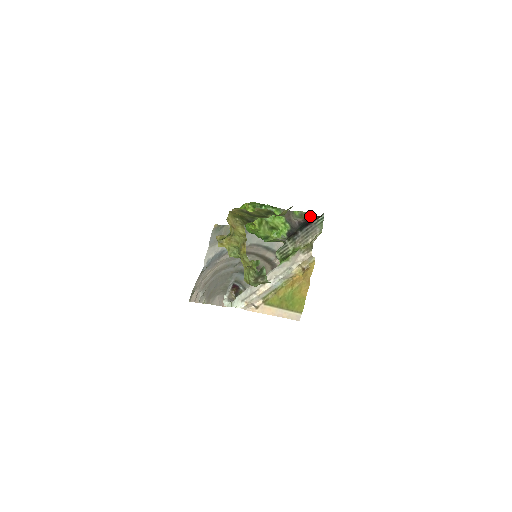
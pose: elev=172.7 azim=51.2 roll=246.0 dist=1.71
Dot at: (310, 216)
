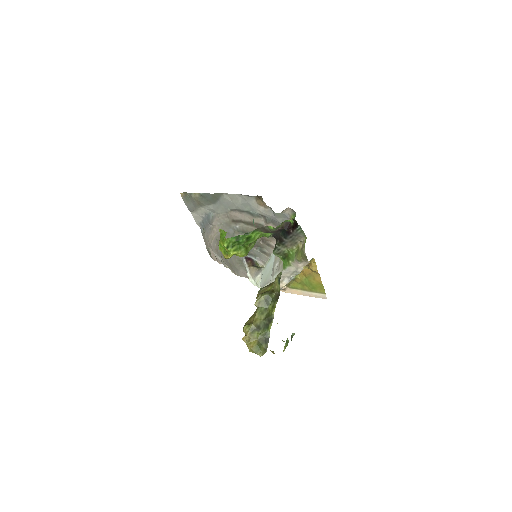
Dot at: (285, 221)
